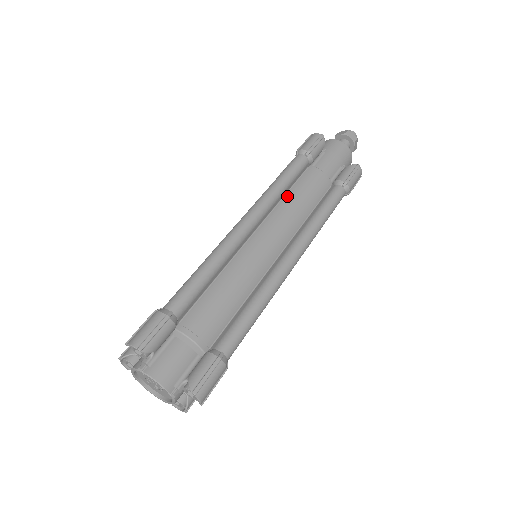
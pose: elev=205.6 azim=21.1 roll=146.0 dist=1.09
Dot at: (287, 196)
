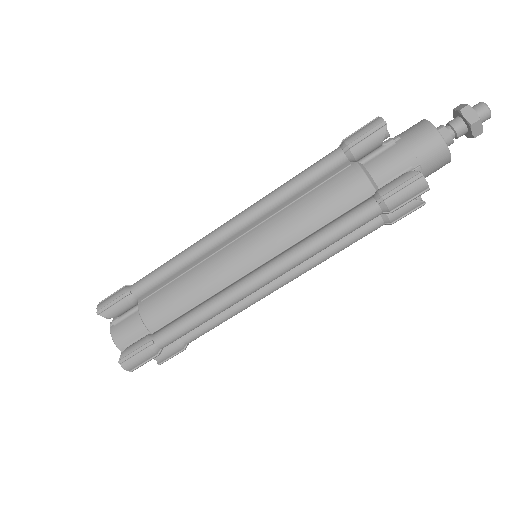
Dot at: (299, 201)
